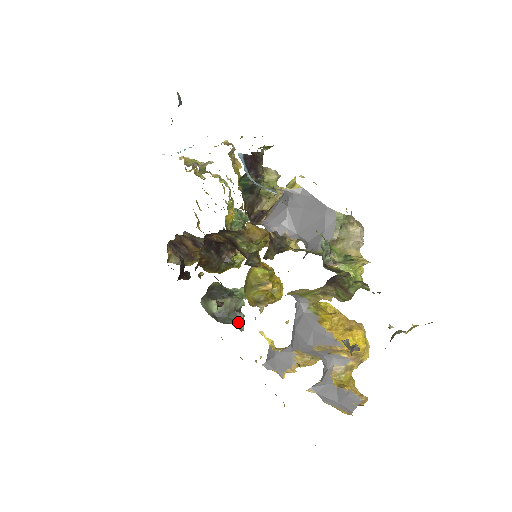
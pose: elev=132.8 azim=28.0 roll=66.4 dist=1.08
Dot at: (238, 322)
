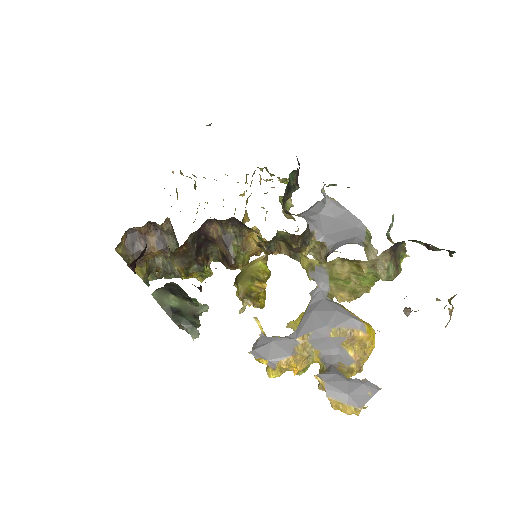
Dot at: (194, 327)
